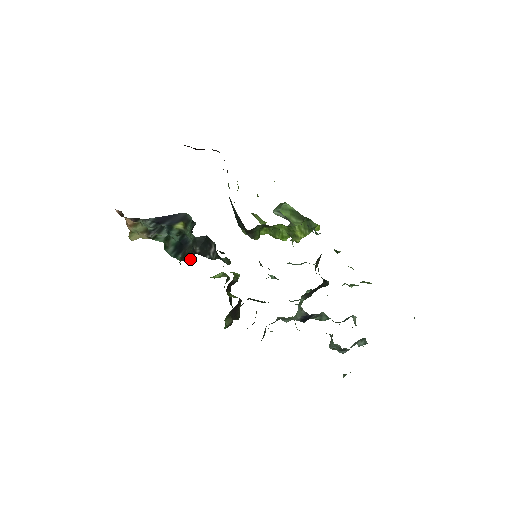
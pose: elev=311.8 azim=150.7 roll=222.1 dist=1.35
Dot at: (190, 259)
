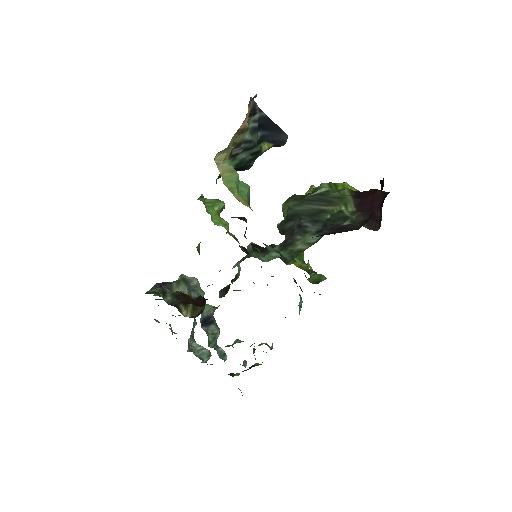
Dot at: occluded
